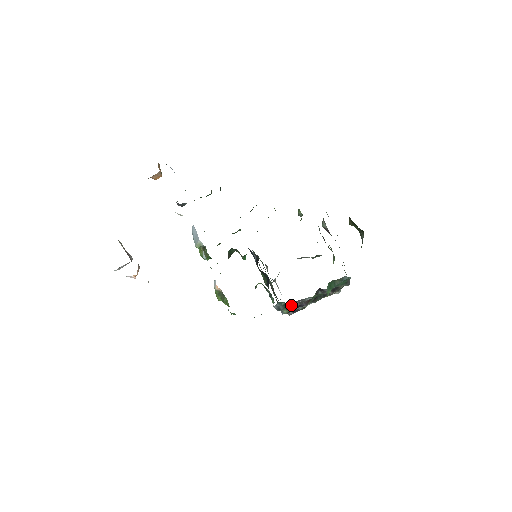
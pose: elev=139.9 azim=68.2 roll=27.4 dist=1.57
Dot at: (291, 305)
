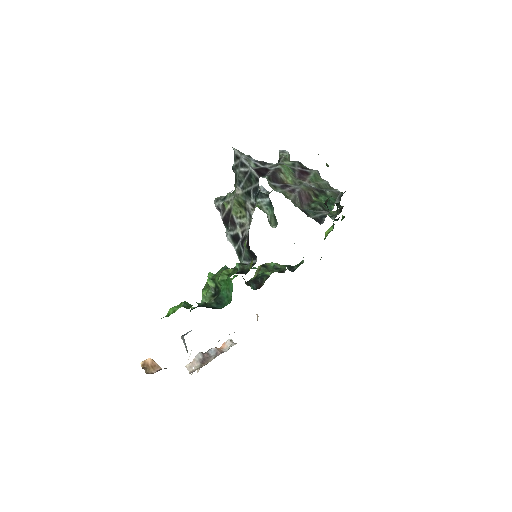
Dot at: occluded
